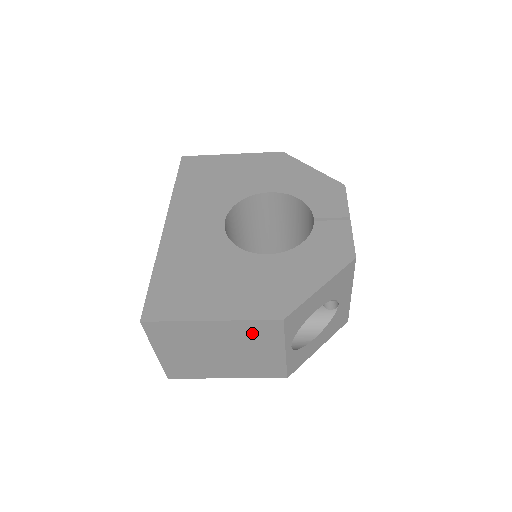
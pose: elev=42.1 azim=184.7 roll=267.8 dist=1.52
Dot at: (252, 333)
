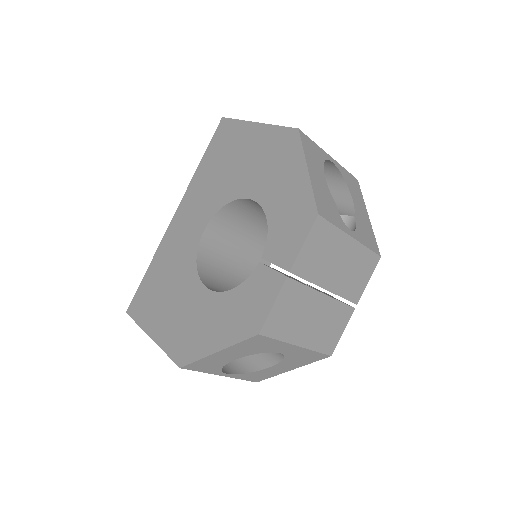
Dot at: occluded
